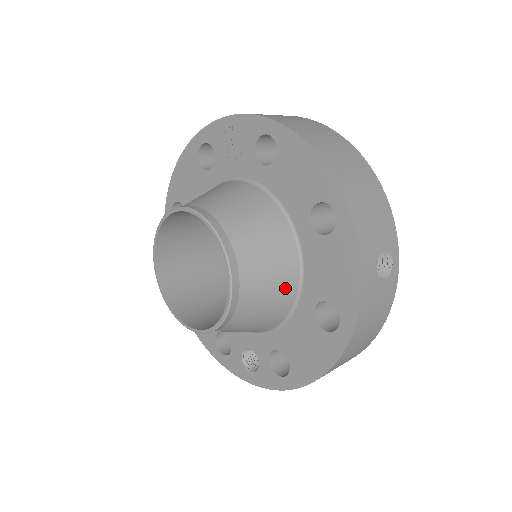
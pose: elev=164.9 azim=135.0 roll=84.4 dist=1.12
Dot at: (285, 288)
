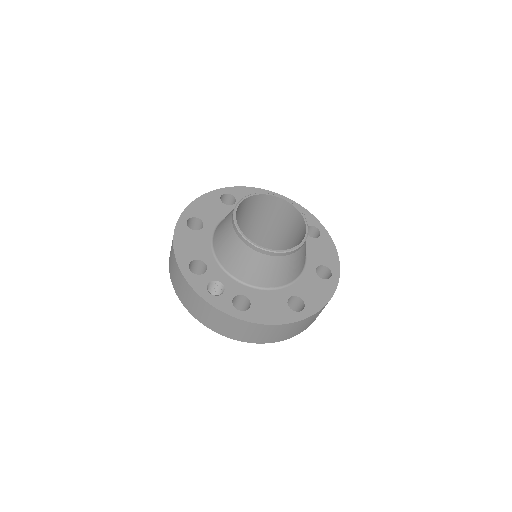
Dot at: (291, 276)
